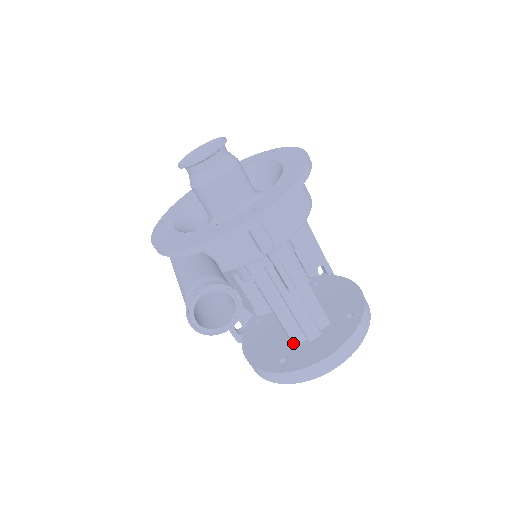
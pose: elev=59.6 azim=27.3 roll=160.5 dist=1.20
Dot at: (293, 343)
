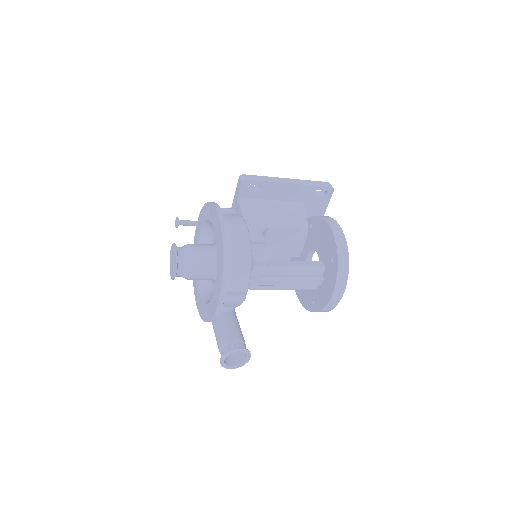
Dot at: (313, 289)
